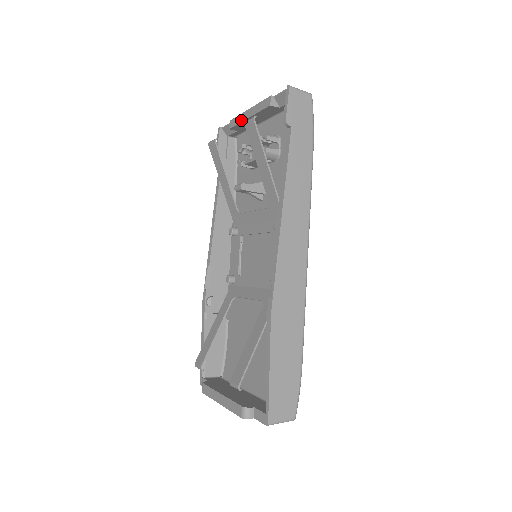
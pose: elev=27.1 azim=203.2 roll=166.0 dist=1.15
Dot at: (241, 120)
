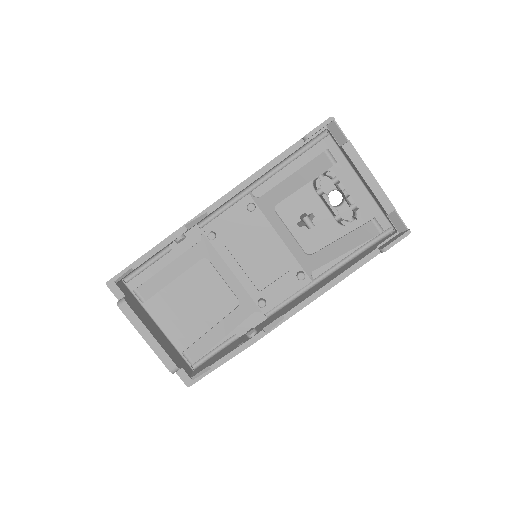
Dot at: (359, 168)
